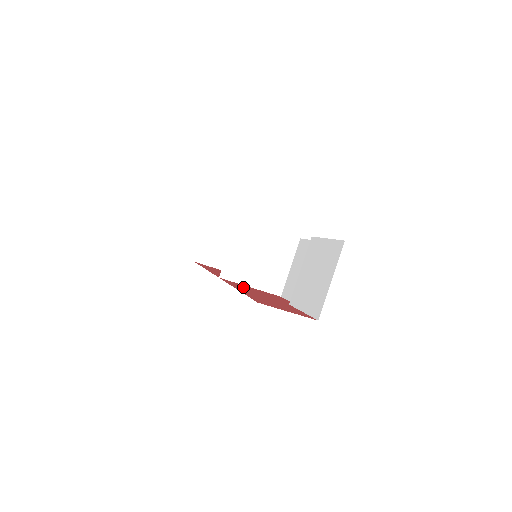
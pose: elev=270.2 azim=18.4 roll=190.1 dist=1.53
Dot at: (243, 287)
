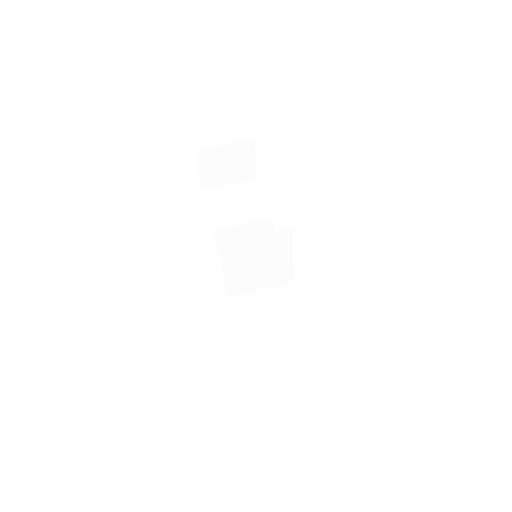
Dot at: occluded
